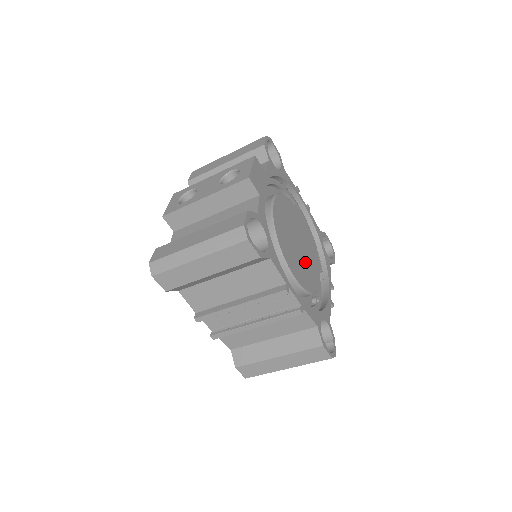
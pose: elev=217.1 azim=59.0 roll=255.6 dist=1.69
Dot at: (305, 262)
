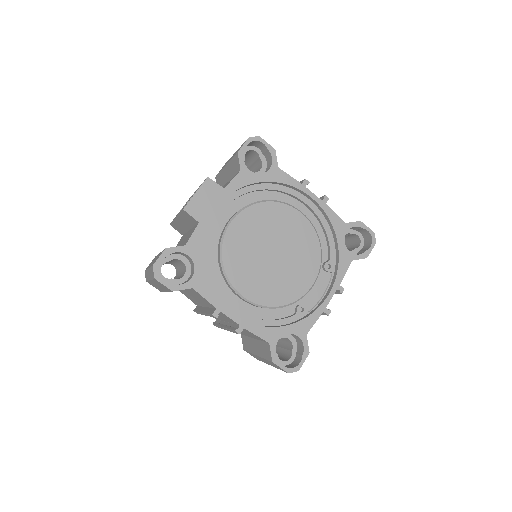
Dot at: (280, 273)
